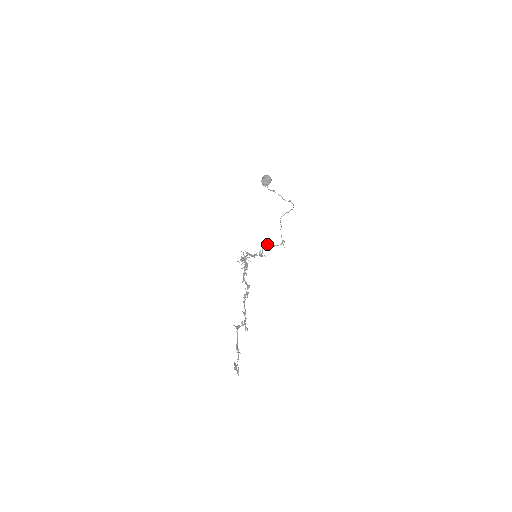
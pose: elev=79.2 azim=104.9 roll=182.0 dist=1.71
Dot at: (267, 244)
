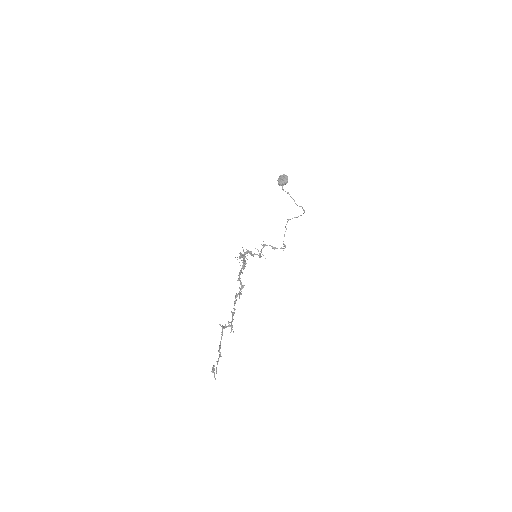
Dot at: occluded
